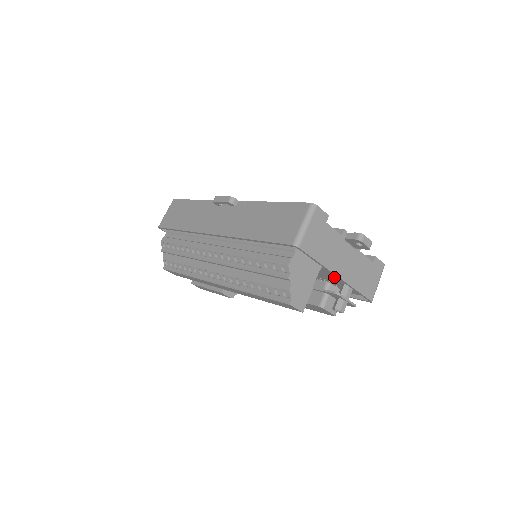
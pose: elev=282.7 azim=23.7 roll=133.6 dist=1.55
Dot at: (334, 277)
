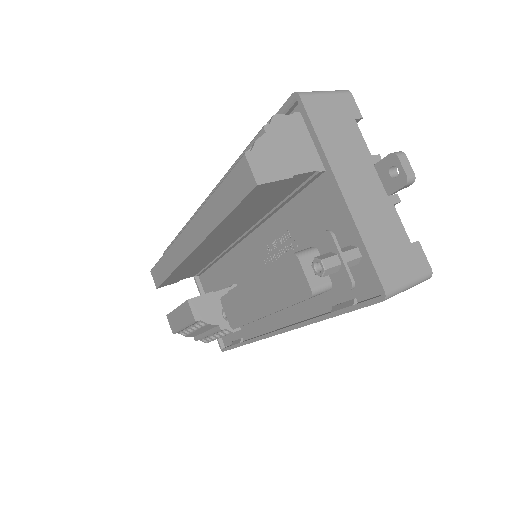
Dot at: (338, 227)
